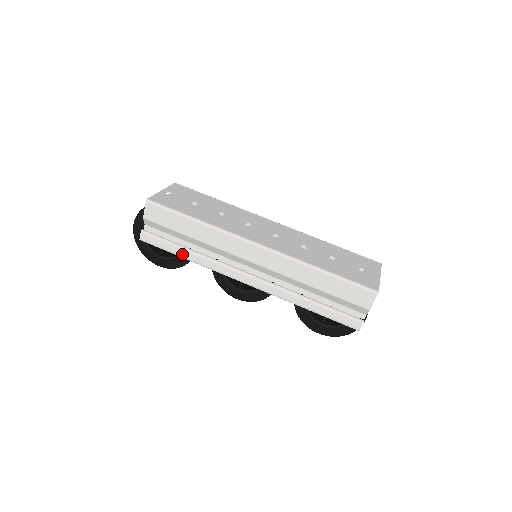
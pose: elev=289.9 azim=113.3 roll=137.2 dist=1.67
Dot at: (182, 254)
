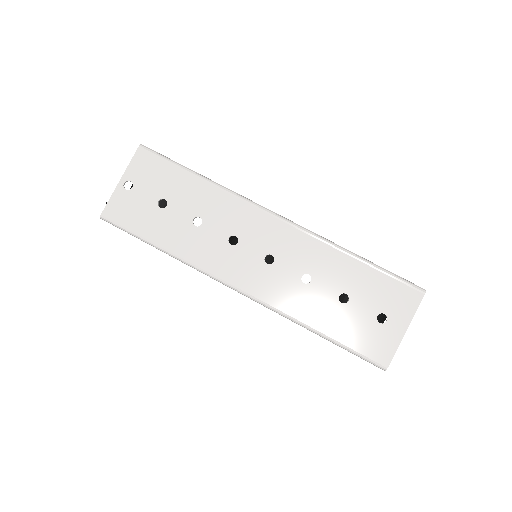
Dot at: occluded
